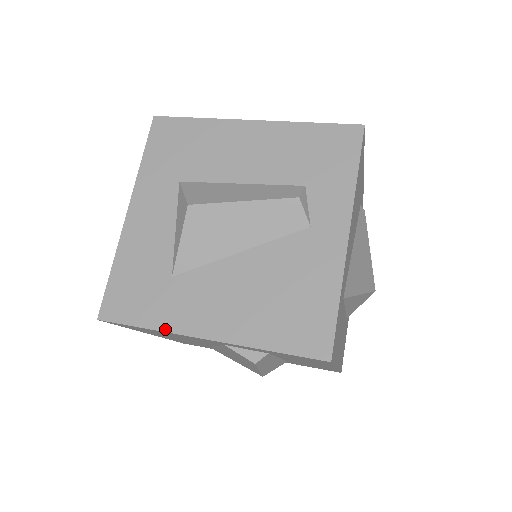
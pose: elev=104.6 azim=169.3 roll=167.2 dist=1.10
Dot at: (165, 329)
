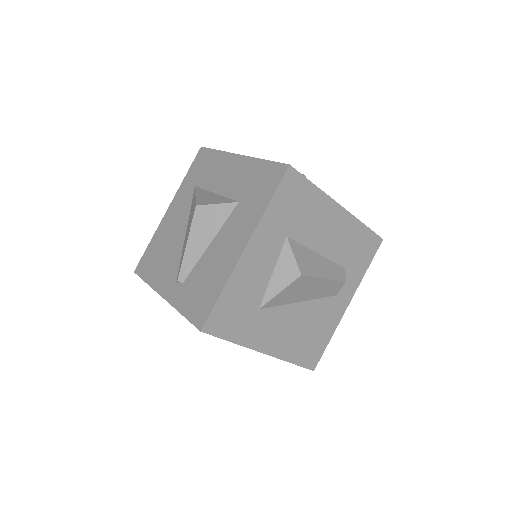
Dot at: (244, 345)
